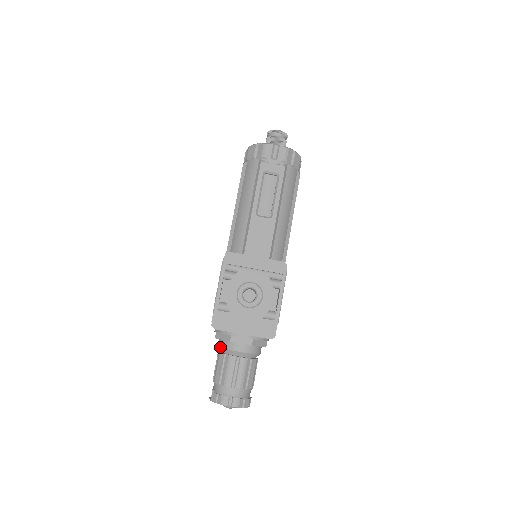
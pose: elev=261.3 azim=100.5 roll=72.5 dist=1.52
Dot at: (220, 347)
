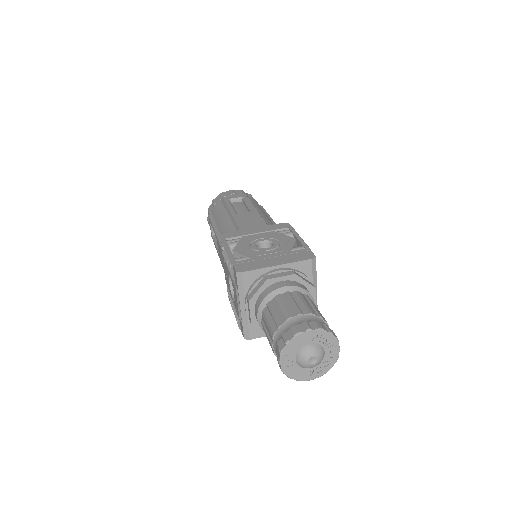
Dot at: (259, 304)
